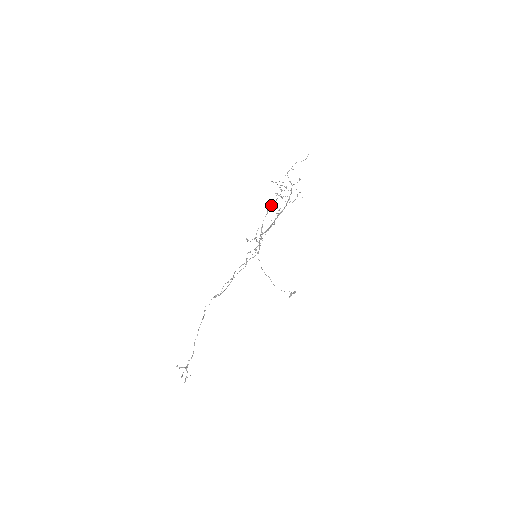
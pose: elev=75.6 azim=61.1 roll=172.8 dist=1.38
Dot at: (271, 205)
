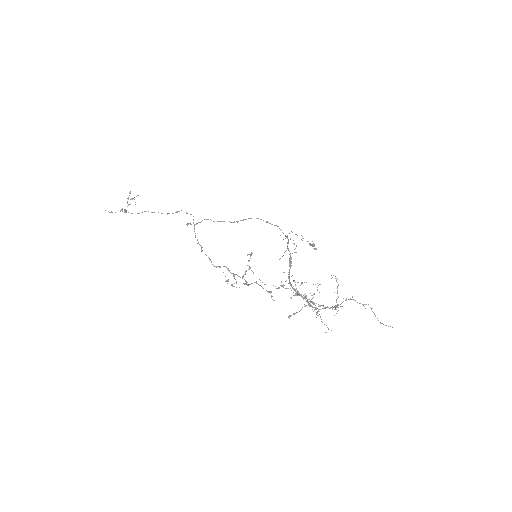
Dot at: occluded
